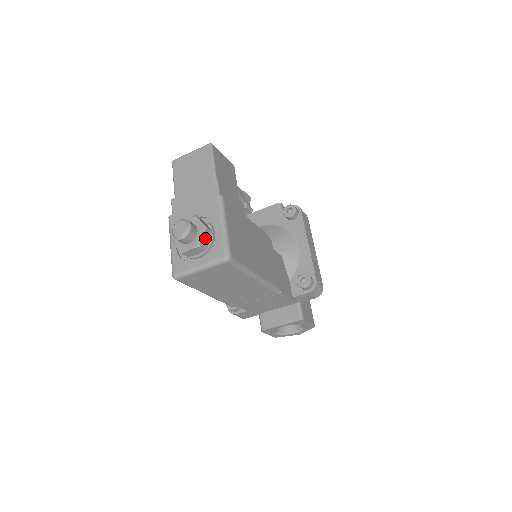
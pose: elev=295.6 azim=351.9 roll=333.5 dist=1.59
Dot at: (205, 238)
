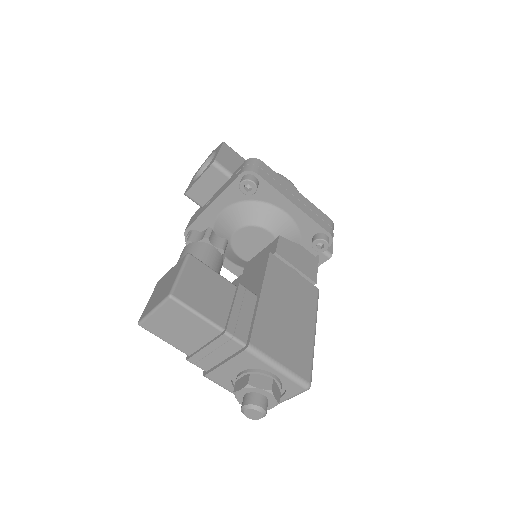
Dot at: (275, 393)
